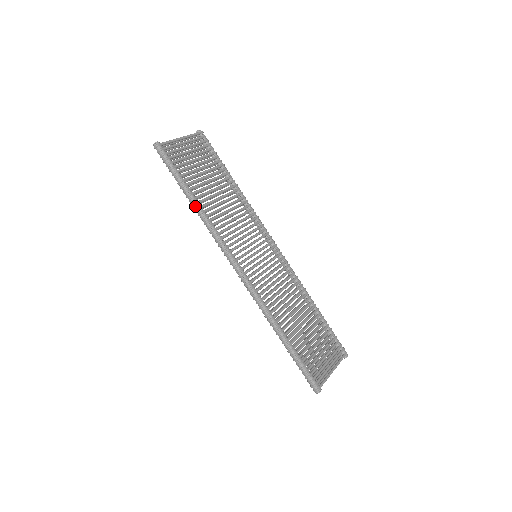
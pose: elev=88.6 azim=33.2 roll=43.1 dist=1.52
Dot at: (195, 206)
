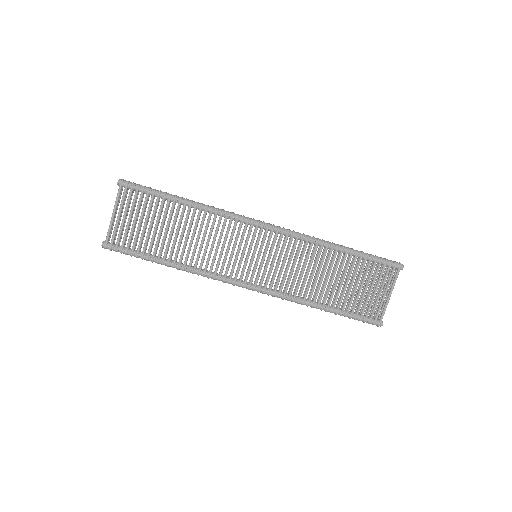
Dot at: occluded
